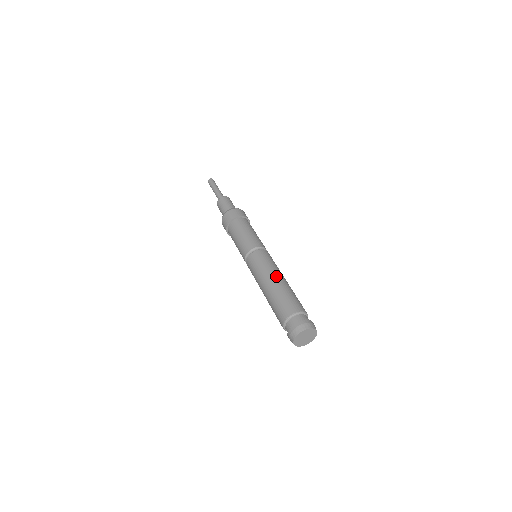
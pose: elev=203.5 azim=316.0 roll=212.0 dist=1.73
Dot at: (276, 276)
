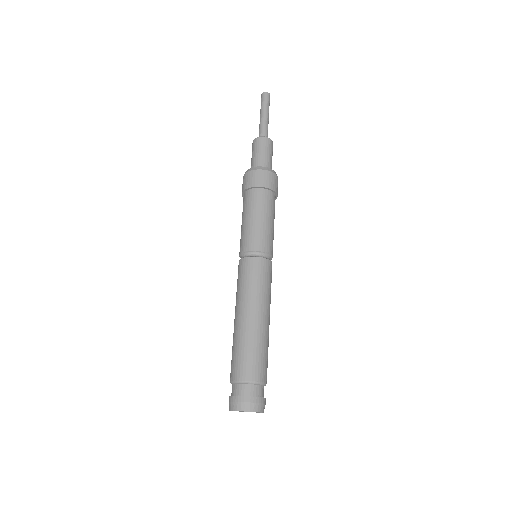
Dot at: (245, 311)
